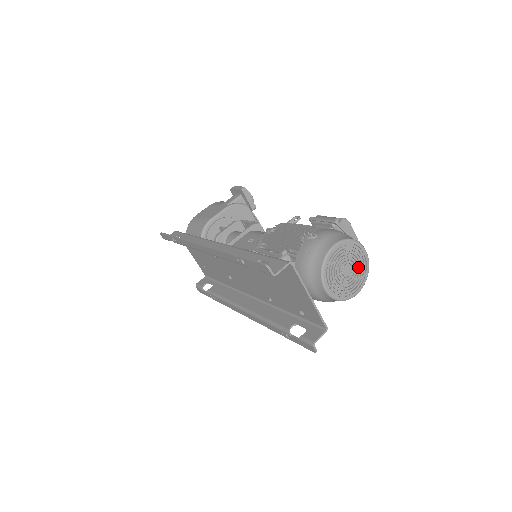
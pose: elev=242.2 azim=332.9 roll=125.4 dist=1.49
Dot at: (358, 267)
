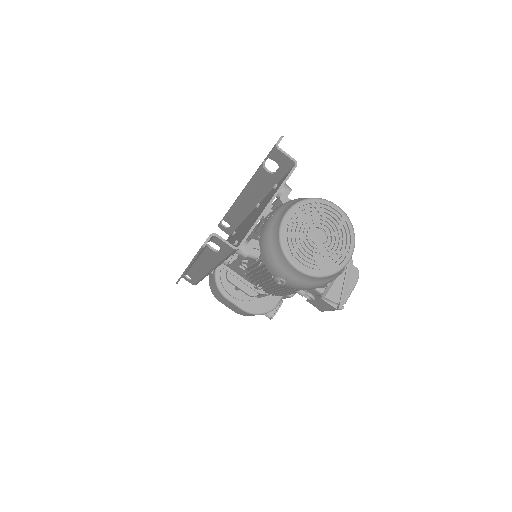
Dot at: (328, 254)
